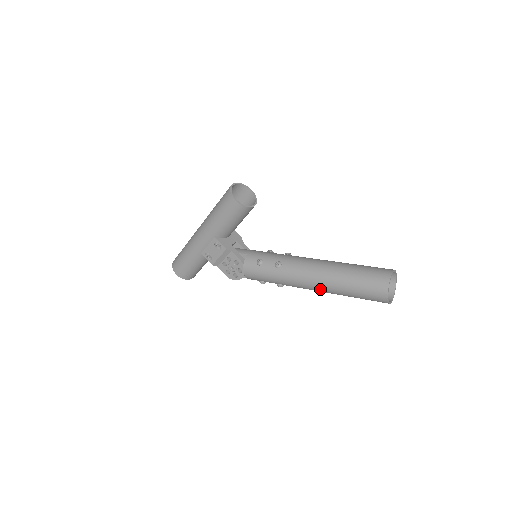
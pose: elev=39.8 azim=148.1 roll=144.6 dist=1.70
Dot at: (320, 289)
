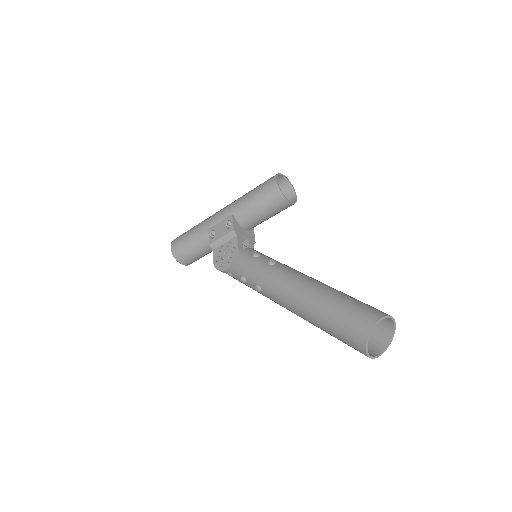
Dot at: (297, 303)
